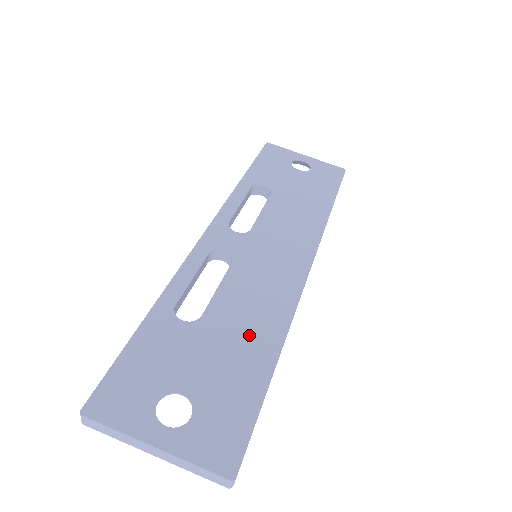
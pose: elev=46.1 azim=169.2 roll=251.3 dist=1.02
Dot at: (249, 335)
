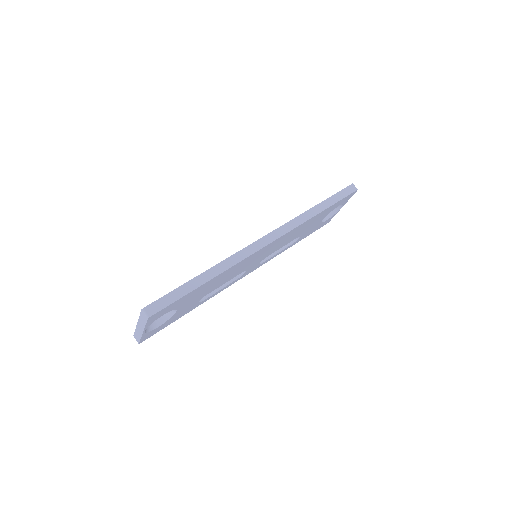
Dot at: occluded
